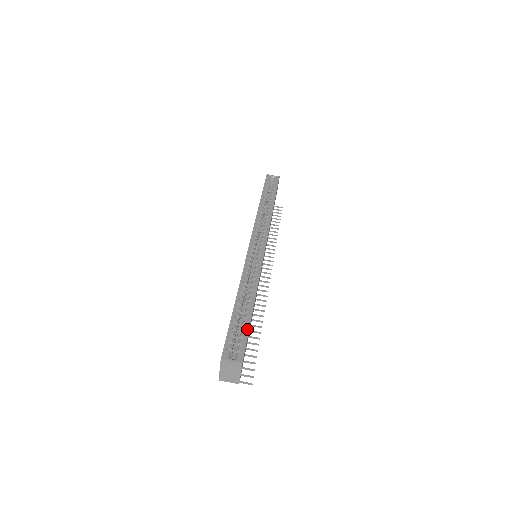
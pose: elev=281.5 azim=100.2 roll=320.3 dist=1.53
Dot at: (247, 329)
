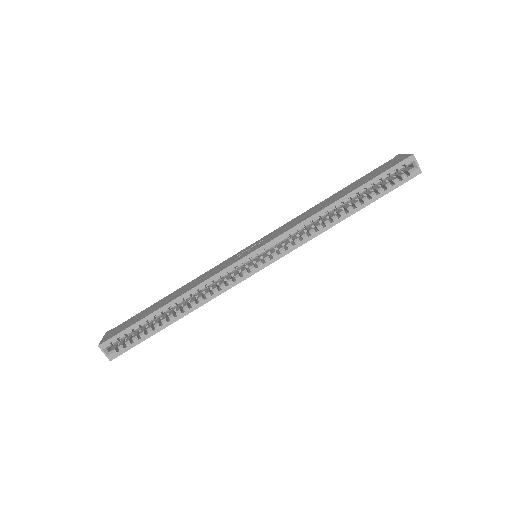
Dot at: (143, 339)
